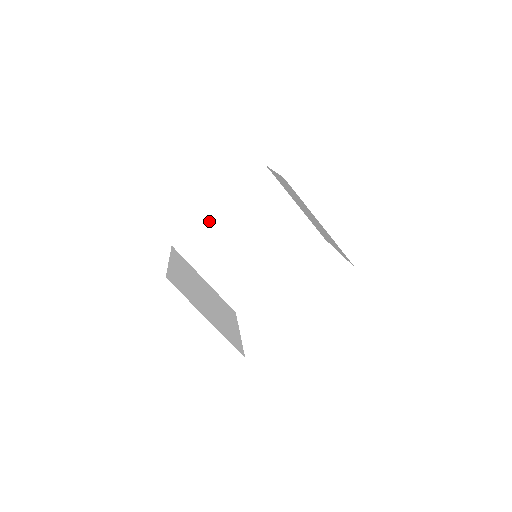
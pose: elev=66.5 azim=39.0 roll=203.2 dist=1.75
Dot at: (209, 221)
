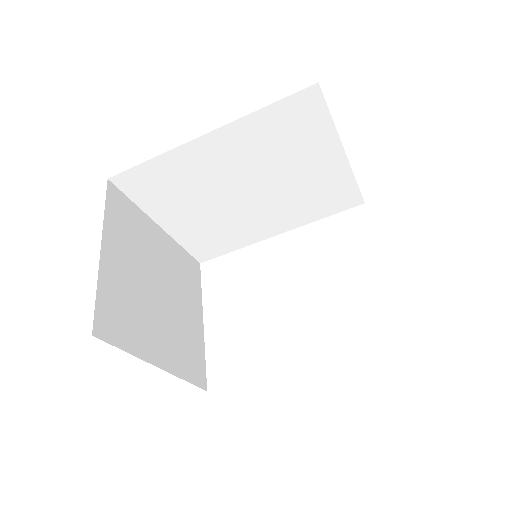
Dot at: (183, 154)
